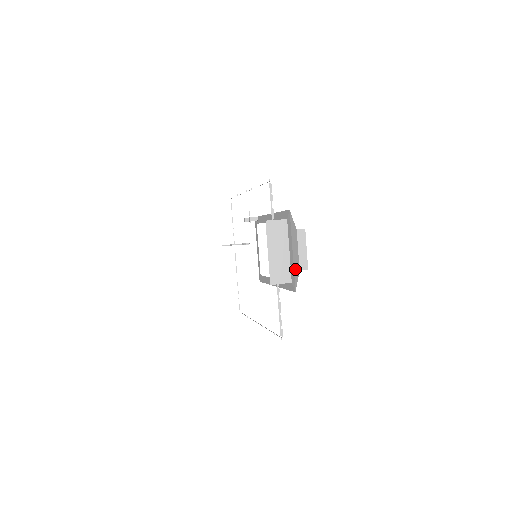
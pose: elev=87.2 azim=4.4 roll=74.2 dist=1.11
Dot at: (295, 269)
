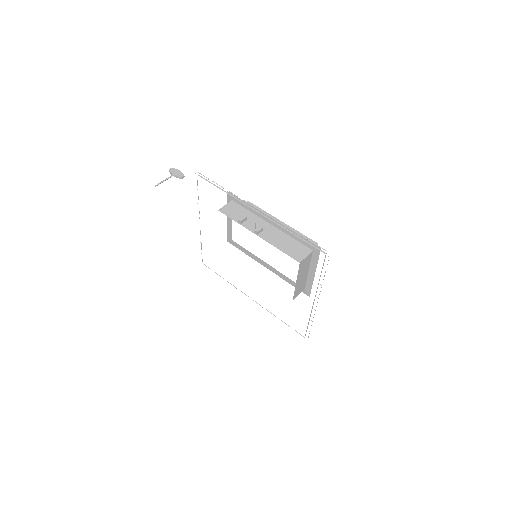
Dot at: (311, 282)
